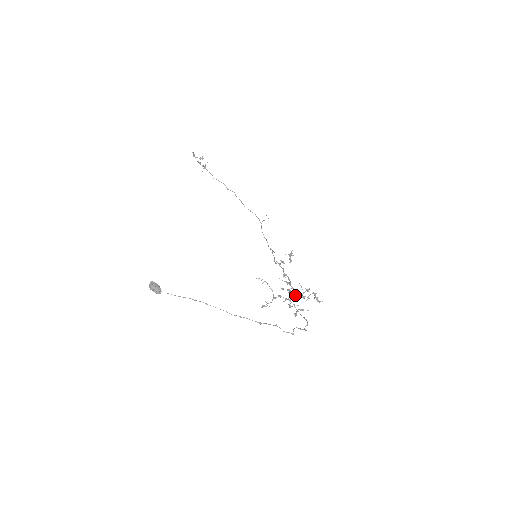
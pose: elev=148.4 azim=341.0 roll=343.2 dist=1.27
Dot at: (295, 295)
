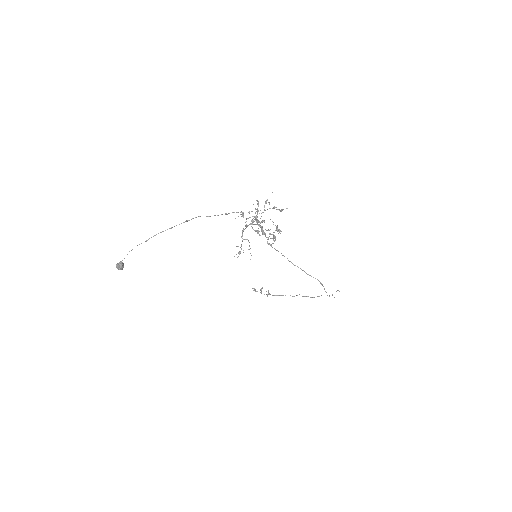
Dot at: (255, 219)
